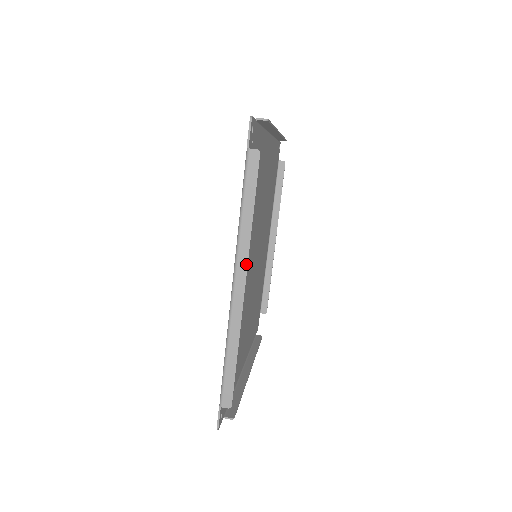
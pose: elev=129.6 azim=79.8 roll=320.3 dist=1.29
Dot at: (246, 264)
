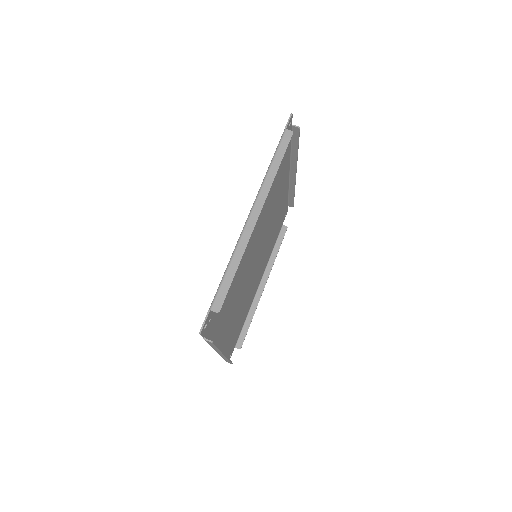
Dot at: (222, 353)
